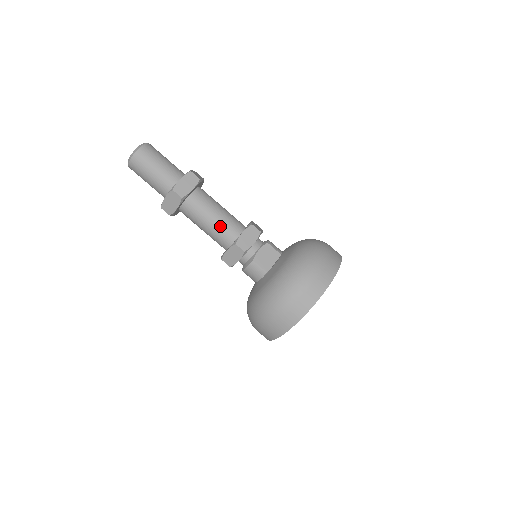
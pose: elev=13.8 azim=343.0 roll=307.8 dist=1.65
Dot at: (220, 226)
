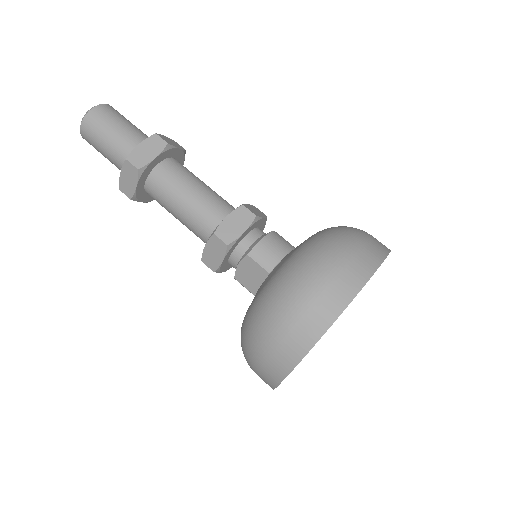
Dot at: (188, 227)
